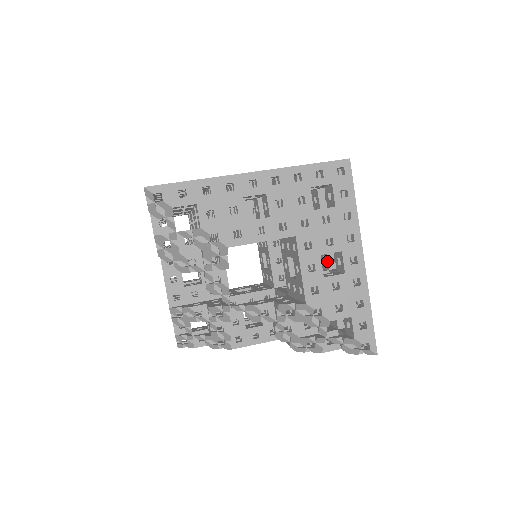
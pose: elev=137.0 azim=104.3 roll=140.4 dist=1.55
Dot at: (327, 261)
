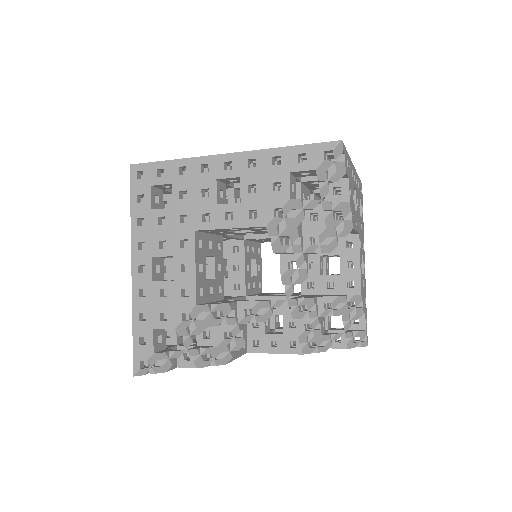
Dot at: (325, 267)
